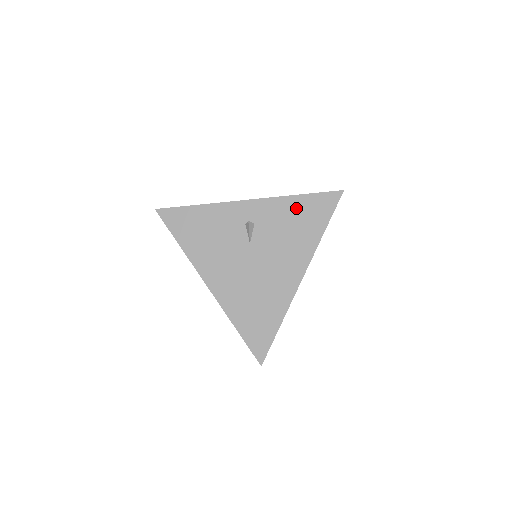
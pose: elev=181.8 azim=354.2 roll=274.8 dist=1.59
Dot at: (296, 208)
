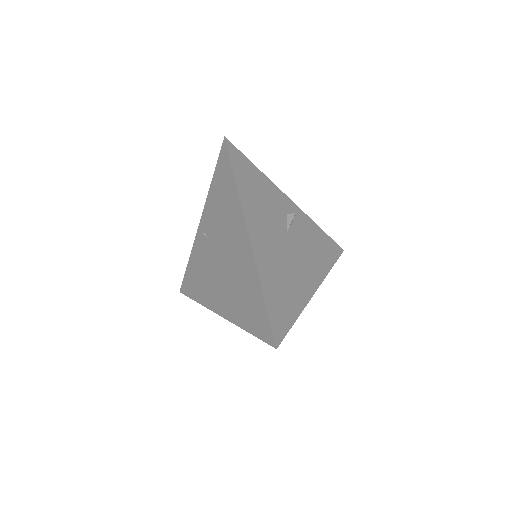
Dot at: (318, 235)
